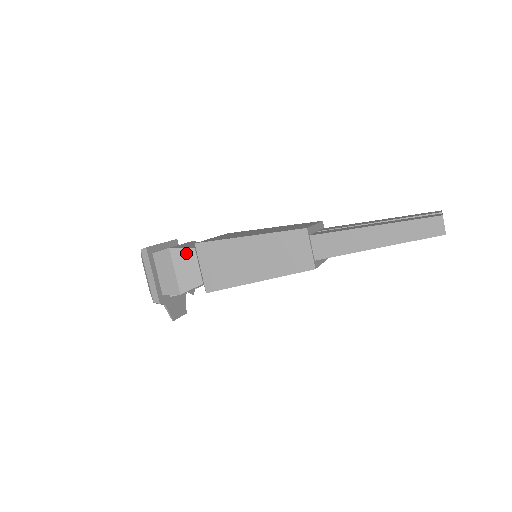
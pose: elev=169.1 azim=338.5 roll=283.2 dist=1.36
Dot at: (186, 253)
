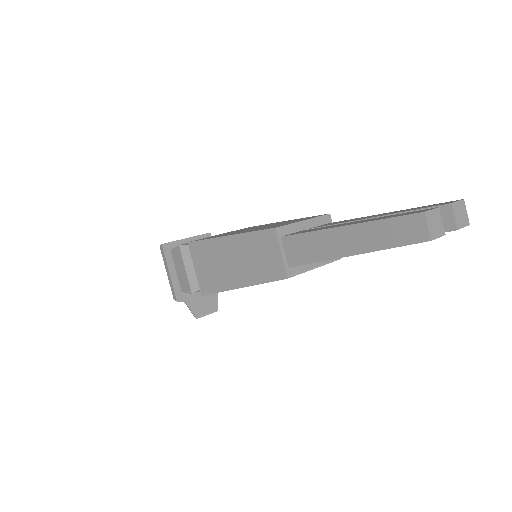
Dot at: occluded
